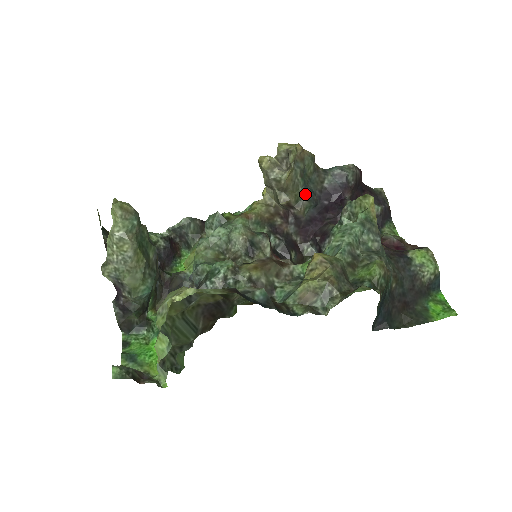
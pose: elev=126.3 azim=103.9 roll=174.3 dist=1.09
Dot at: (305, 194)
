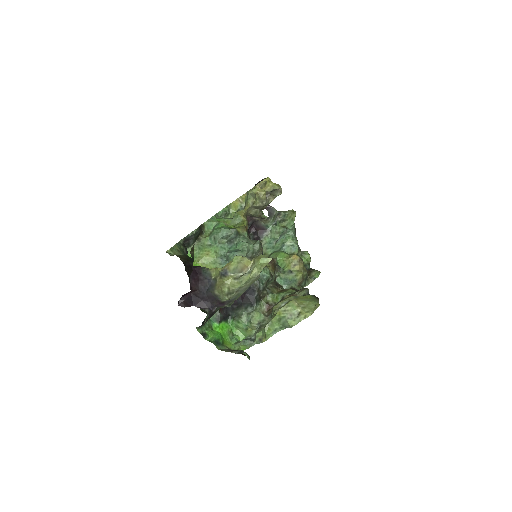
Dot at: occluded
